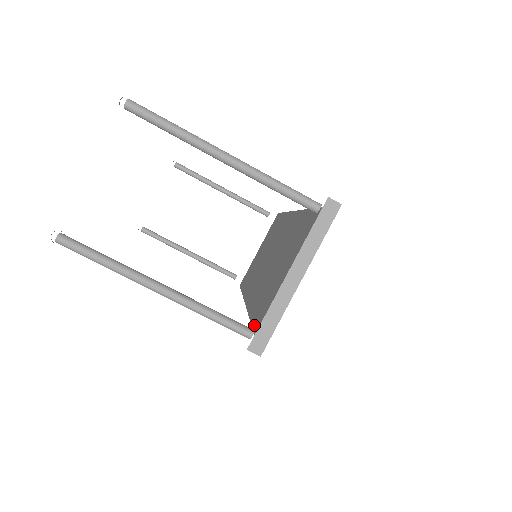
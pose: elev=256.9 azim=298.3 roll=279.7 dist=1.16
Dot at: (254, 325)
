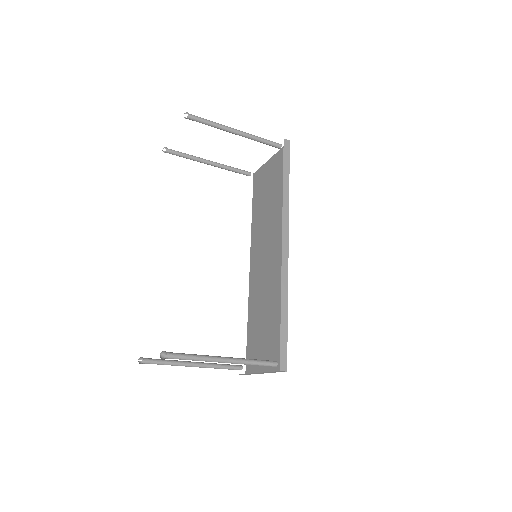
Dot at: (248, 322)
